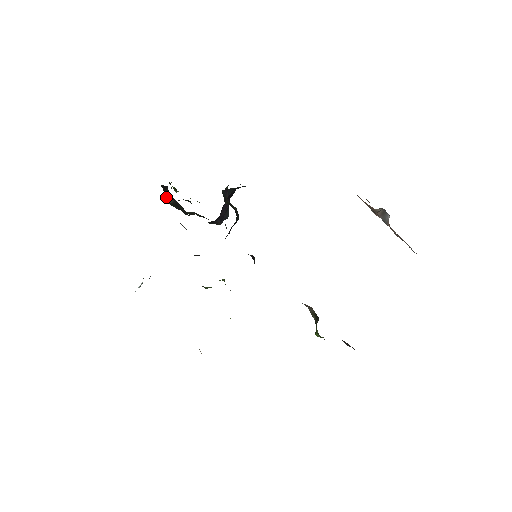
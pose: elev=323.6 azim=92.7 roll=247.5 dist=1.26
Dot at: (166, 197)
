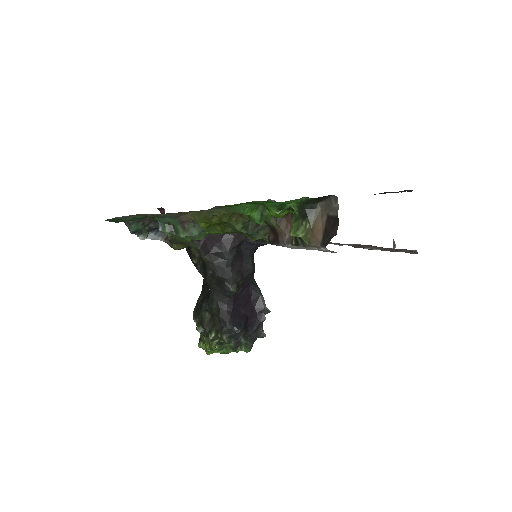
Dot at: (194, 308)
